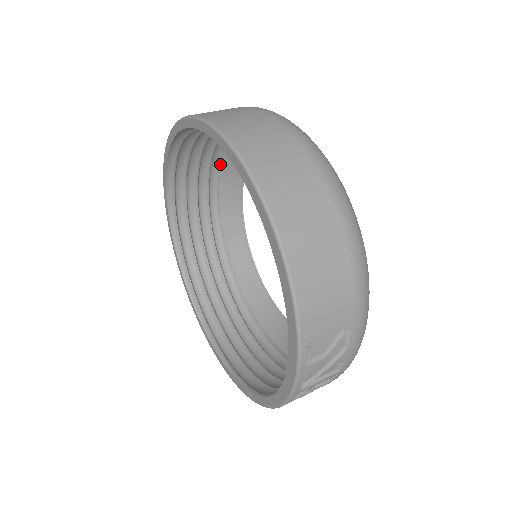
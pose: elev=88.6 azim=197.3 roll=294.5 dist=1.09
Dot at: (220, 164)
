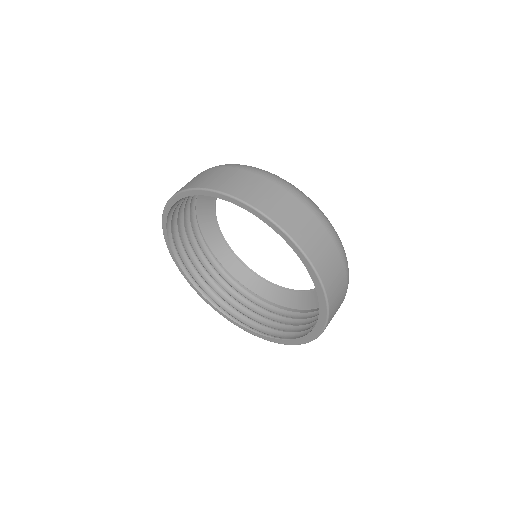
Dot at: occluded
